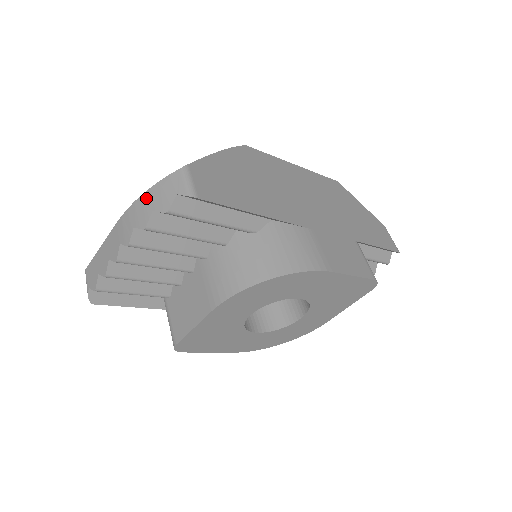
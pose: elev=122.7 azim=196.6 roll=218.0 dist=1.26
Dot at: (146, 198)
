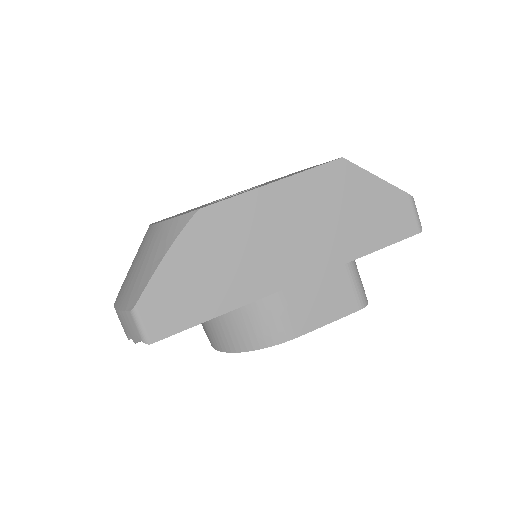
Dot at: (119, 316)
